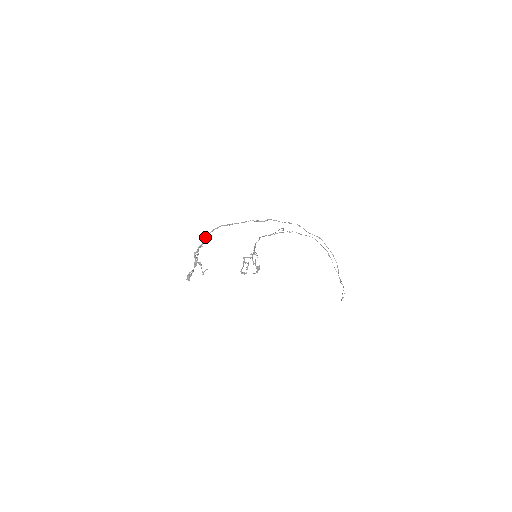
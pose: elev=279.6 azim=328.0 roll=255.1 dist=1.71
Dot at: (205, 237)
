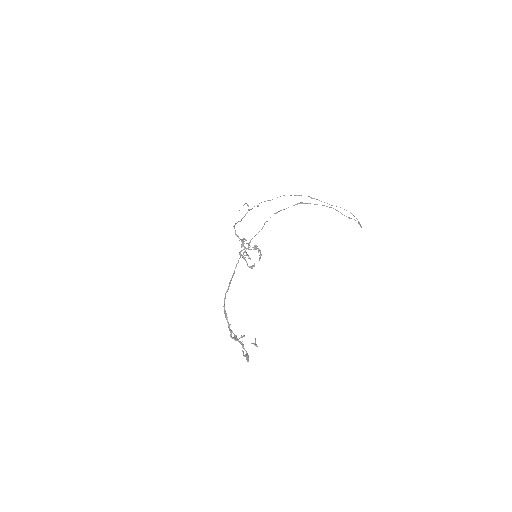
Dot at: occluded
